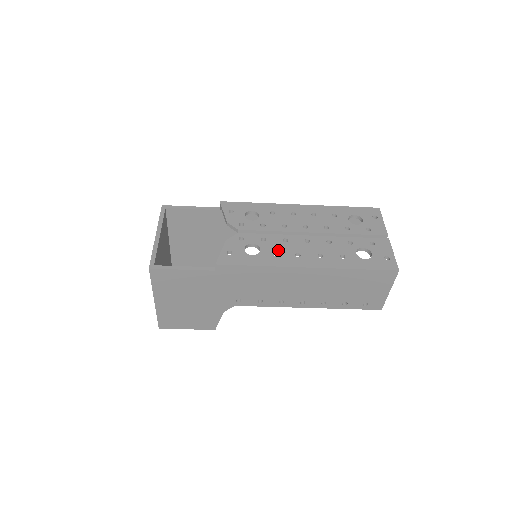
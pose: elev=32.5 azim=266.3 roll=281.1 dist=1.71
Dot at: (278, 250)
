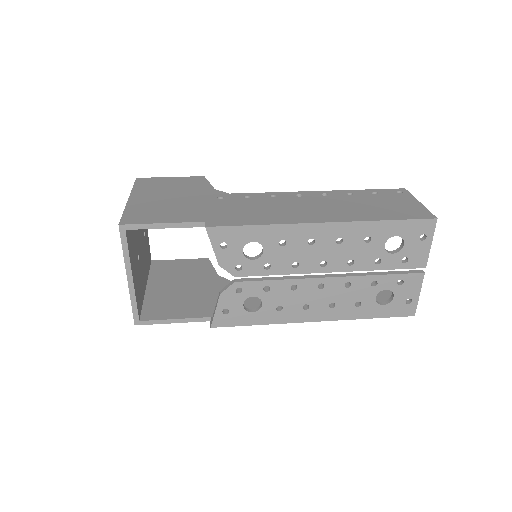
Dot at: (283, 303)
